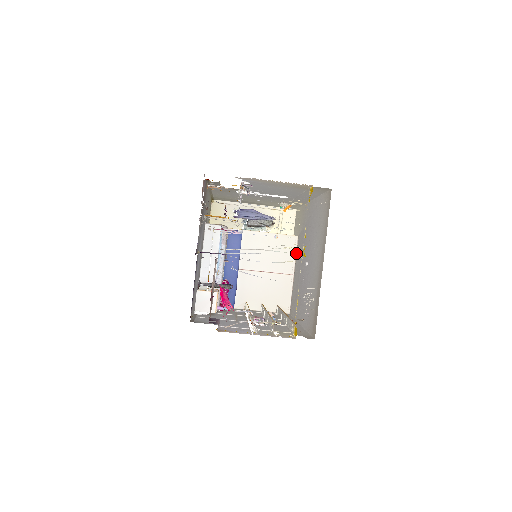
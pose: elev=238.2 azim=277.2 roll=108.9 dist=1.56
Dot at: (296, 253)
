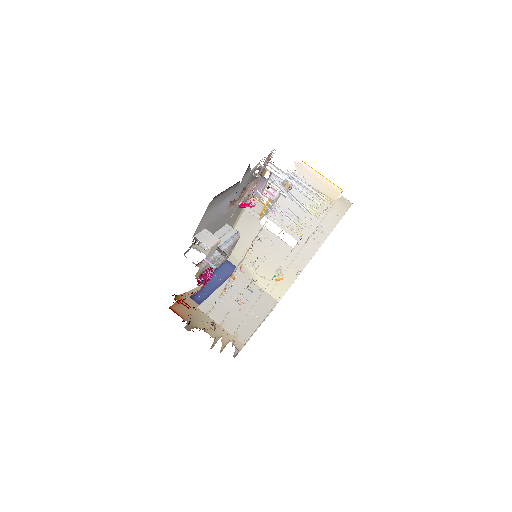
Dot at: (271, 310)
